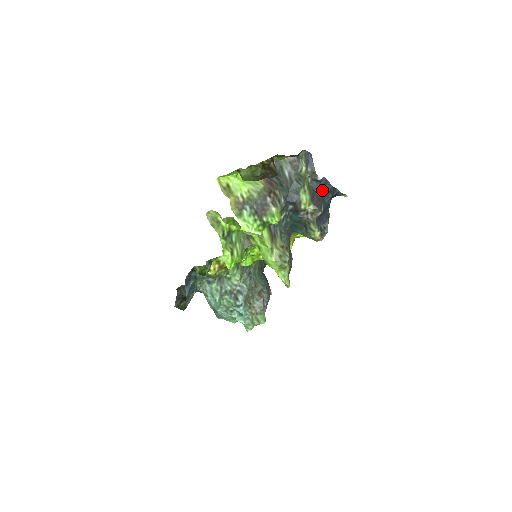
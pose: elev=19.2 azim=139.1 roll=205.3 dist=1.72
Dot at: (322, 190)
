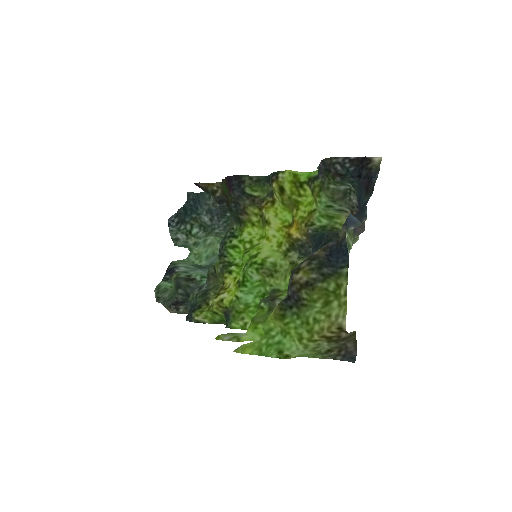
Dot at: occluded
